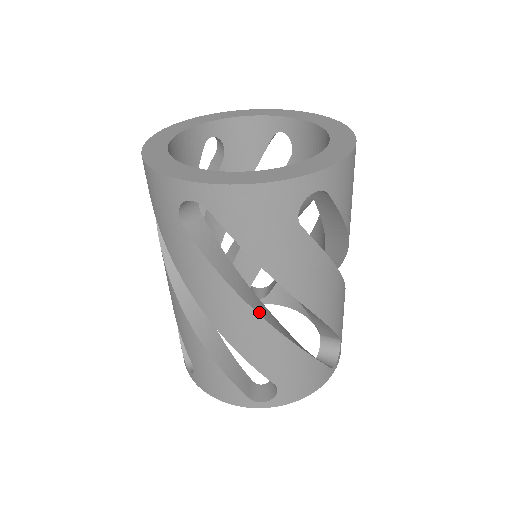
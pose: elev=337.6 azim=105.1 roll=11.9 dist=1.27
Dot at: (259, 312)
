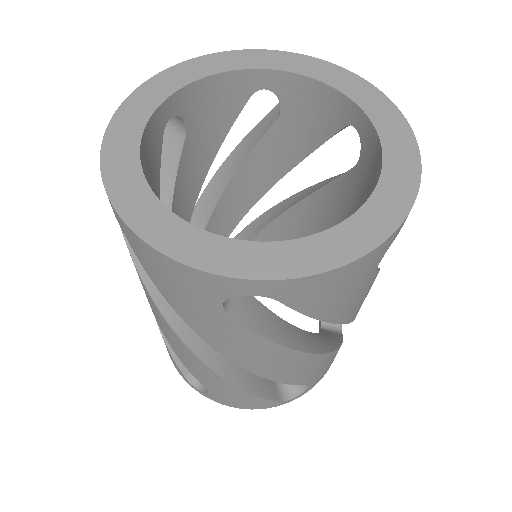
Dot at: (310, 350)
